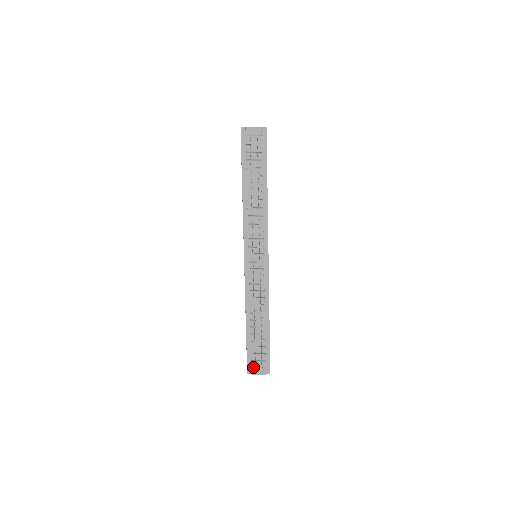
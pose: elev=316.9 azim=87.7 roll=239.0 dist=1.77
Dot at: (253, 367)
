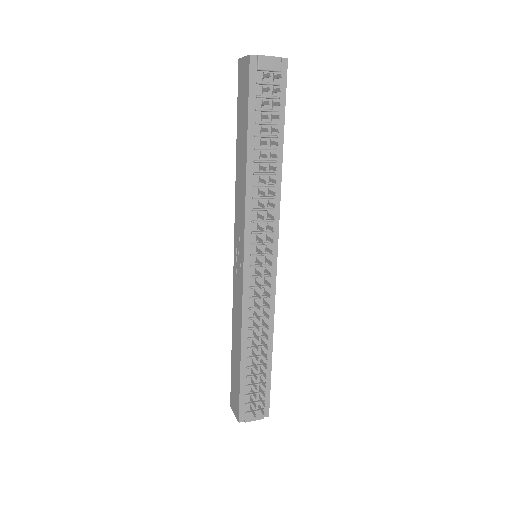
Dot at: (247, 412)
